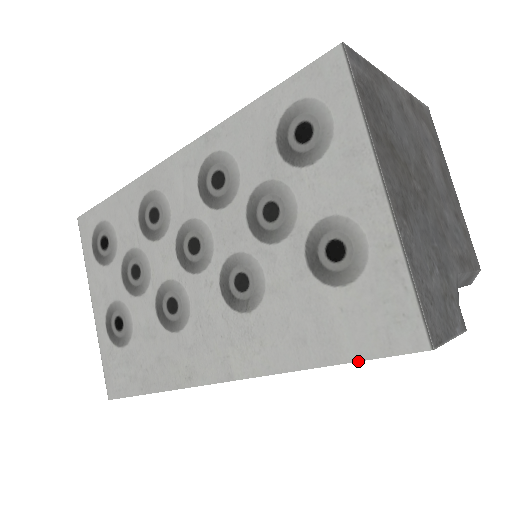
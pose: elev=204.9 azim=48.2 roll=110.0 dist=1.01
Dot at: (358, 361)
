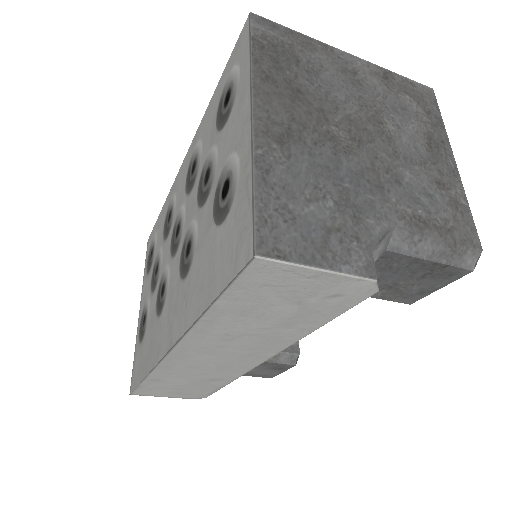
Dot at: (220, 292)
